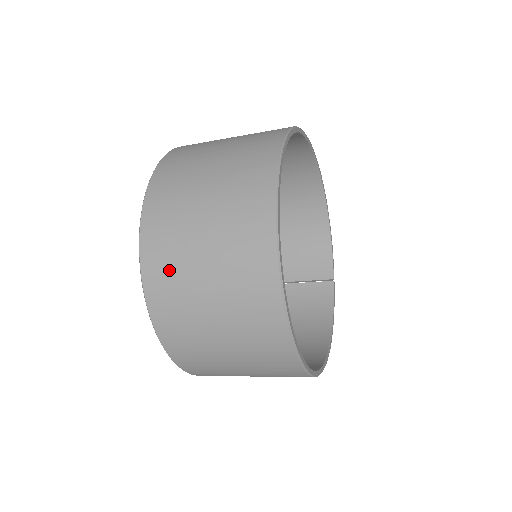
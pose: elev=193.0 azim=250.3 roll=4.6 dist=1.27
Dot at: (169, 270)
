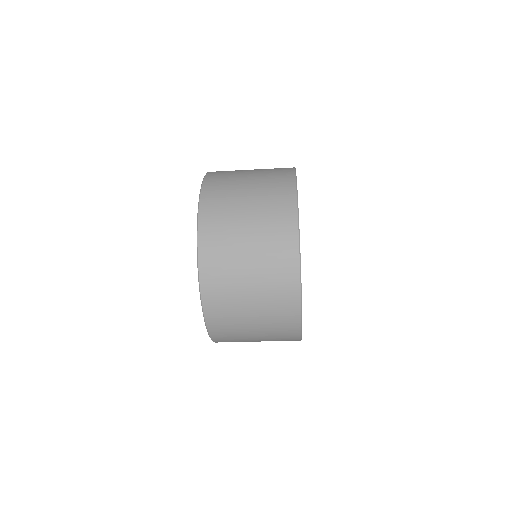
Dot at: (226, 173)
